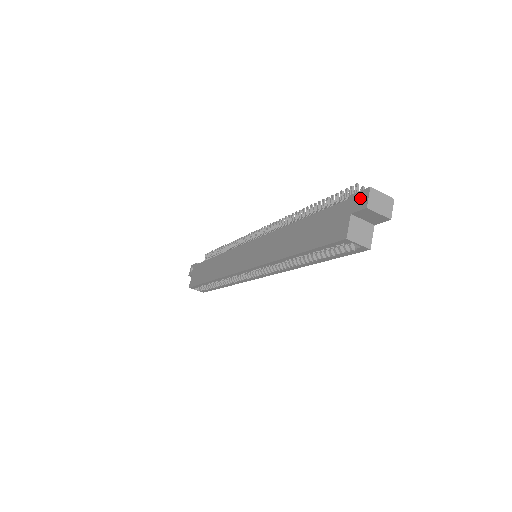
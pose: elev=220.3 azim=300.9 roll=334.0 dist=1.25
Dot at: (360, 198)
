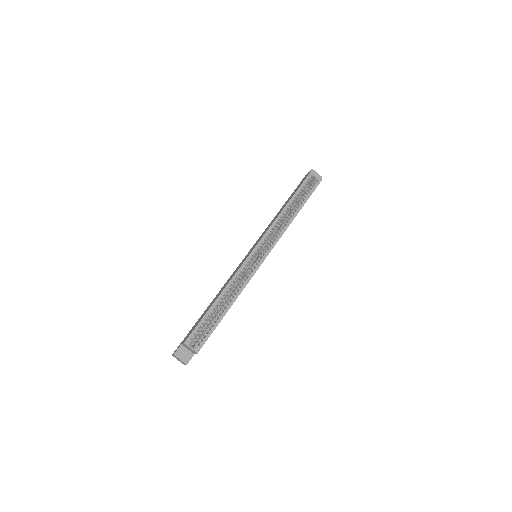
Dot at: occluded
